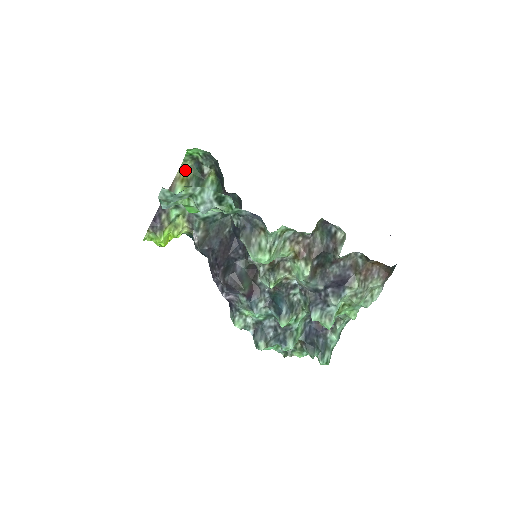
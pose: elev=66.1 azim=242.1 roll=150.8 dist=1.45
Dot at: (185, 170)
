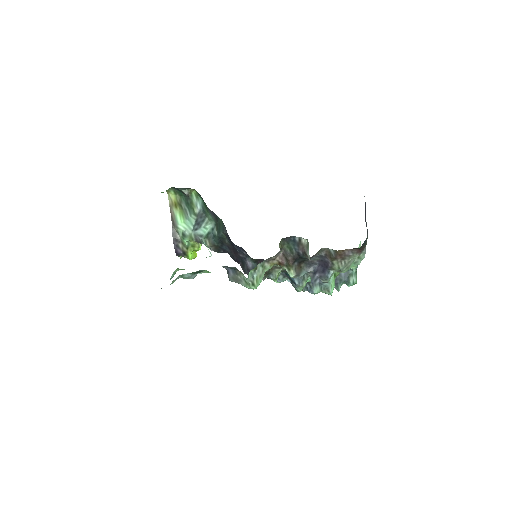
Dot at: (172, 195)
